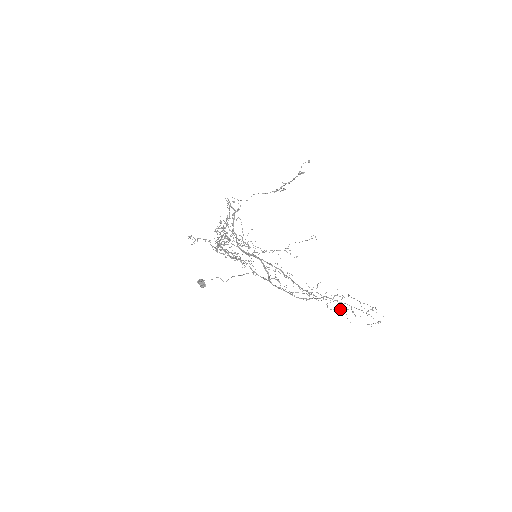
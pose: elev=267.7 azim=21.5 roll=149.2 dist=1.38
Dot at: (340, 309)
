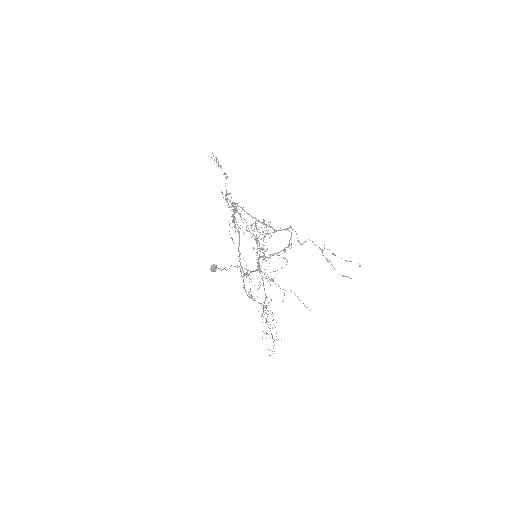
Dot at: (252, 296)
